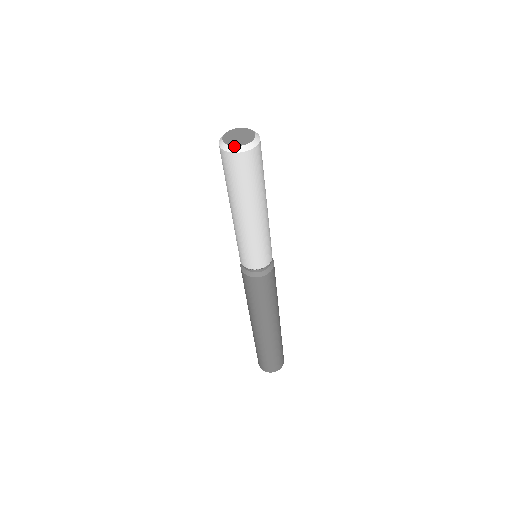
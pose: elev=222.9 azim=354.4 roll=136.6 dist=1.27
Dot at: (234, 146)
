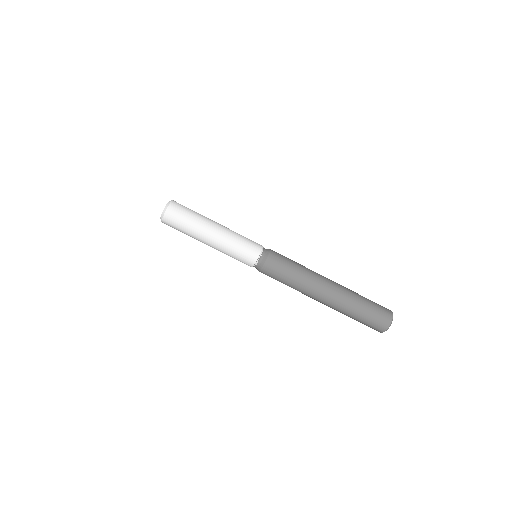
Dot at: (163, 210)
